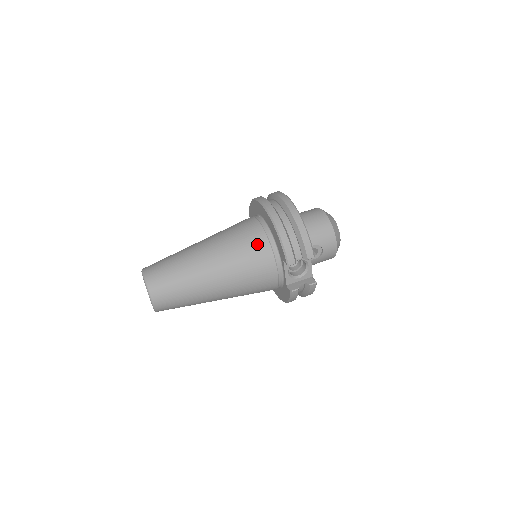
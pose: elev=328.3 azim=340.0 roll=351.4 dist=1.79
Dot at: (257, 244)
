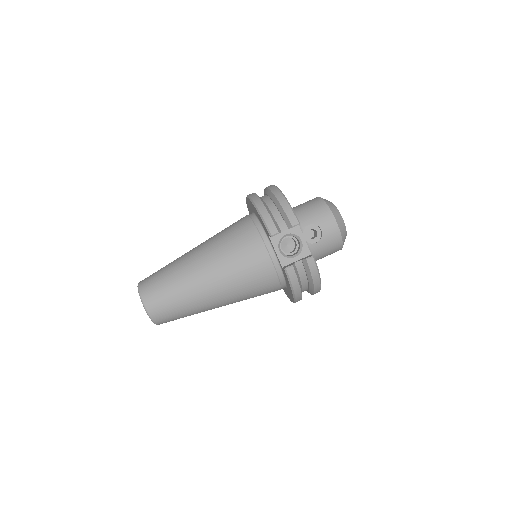
Dot at: (243, 229)
